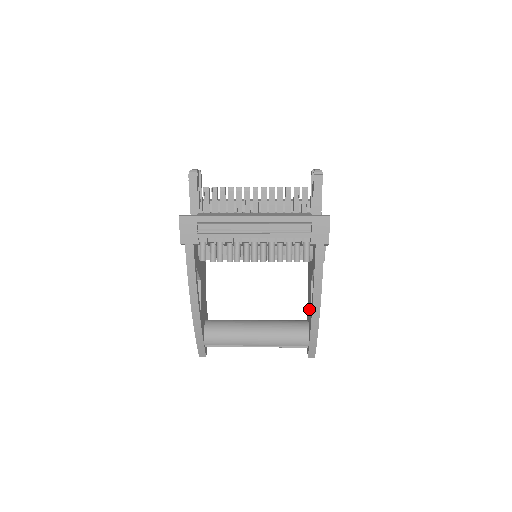
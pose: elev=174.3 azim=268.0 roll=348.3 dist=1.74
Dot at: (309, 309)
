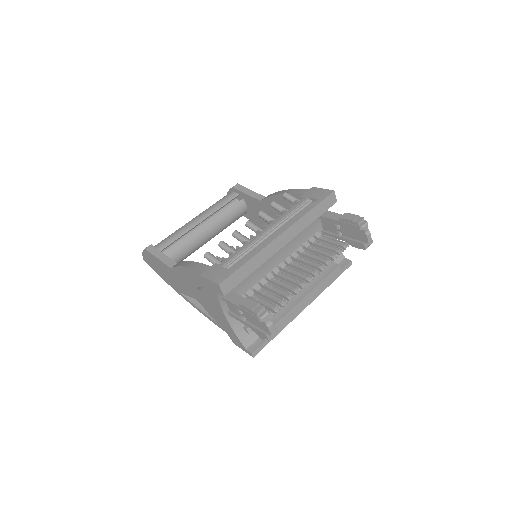
Dot at: occluded
